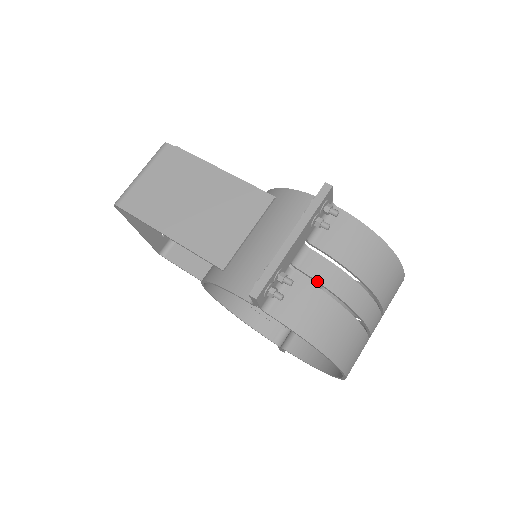
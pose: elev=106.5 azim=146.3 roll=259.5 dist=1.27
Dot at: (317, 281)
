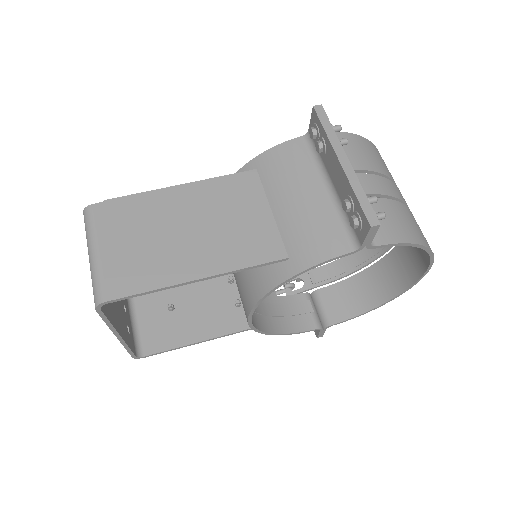
Dot at: (373, 194)
